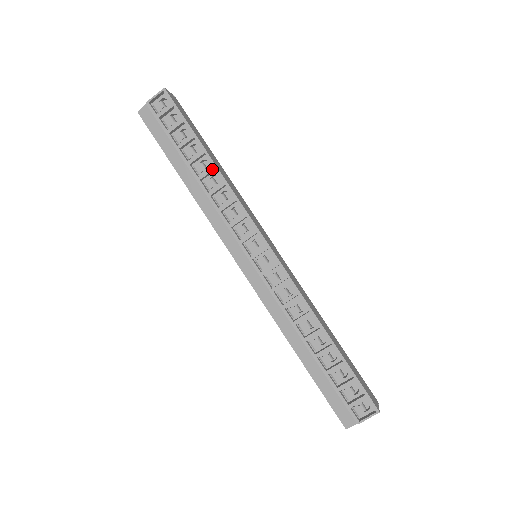
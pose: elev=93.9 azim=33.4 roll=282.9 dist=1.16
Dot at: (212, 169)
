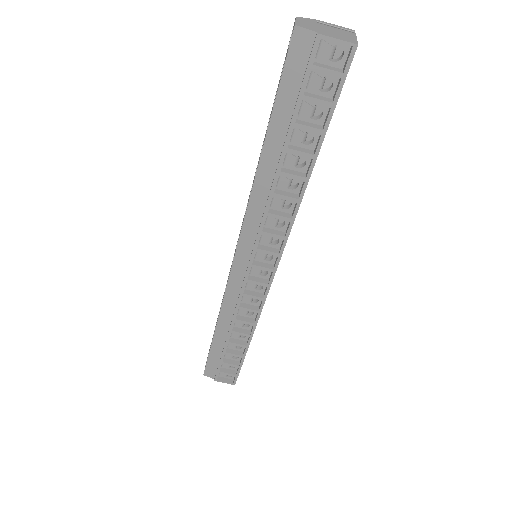
Dot at: (302, 179)
